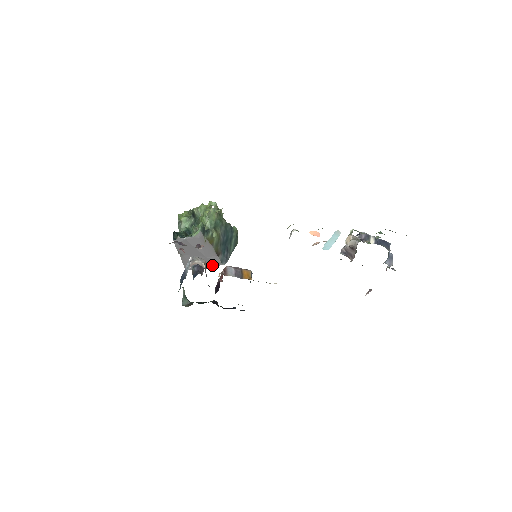
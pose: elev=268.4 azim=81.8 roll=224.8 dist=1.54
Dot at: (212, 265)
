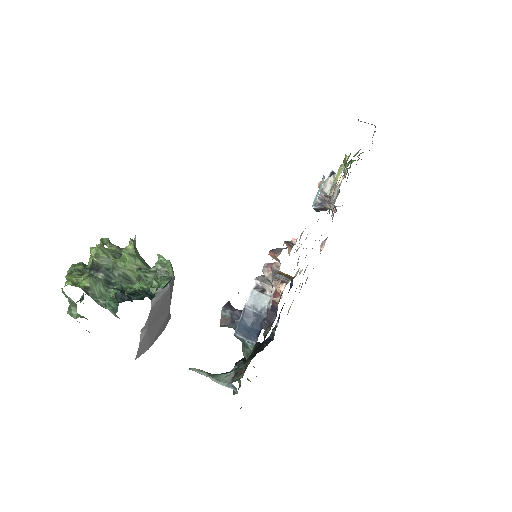
Dot at: (165, 326)
